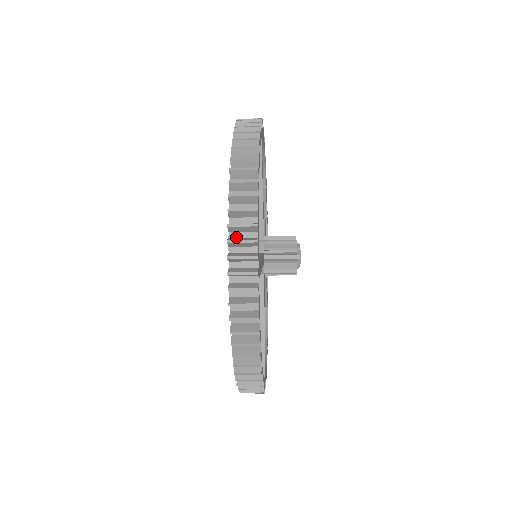
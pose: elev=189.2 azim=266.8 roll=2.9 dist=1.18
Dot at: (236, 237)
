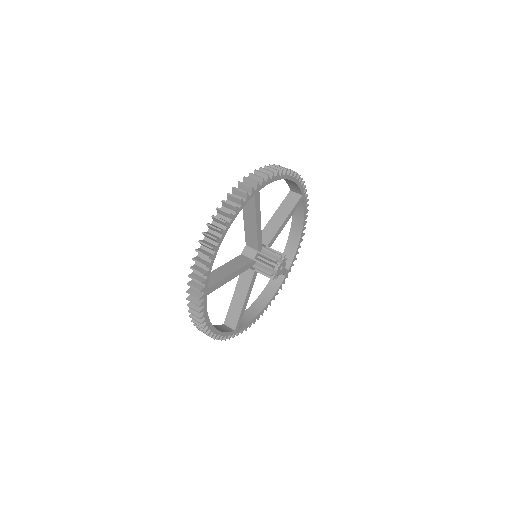
Dot at: occluded
